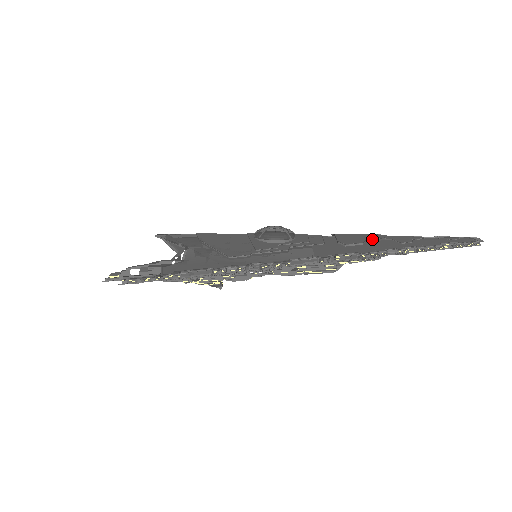
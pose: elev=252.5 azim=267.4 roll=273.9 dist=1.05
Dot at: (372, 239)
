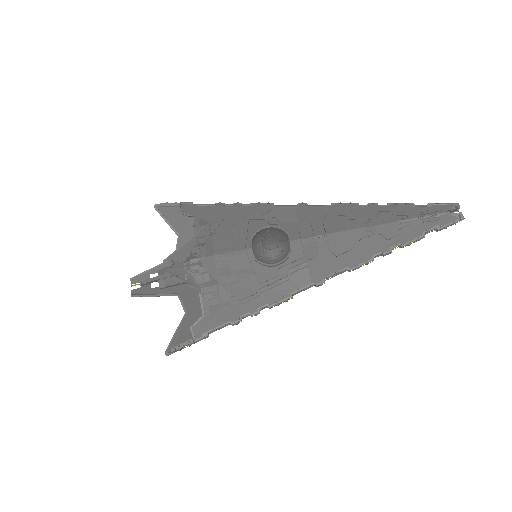
Dot at: (361, 239)
